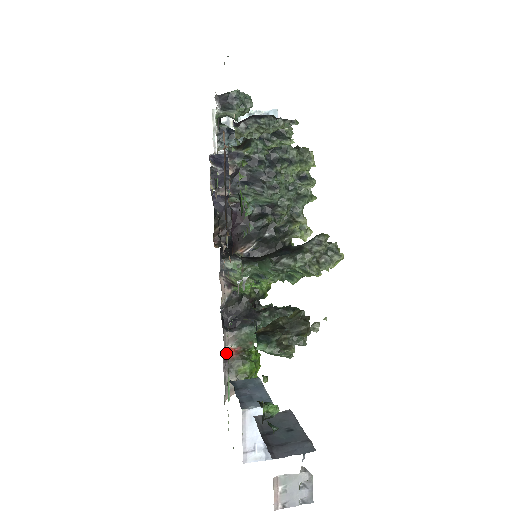
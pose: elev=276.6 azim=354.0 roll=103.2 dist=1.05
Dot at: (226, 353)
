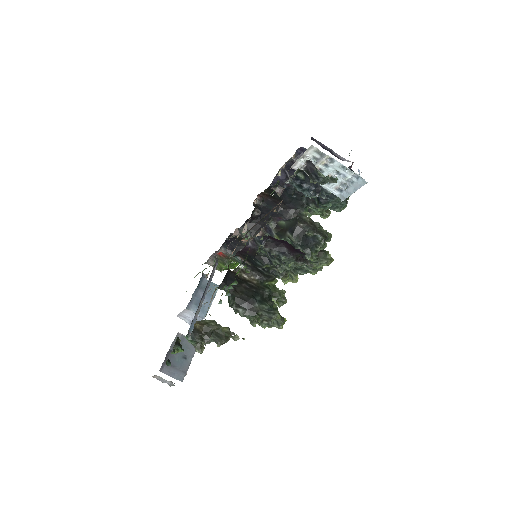
Dot at: occluded
